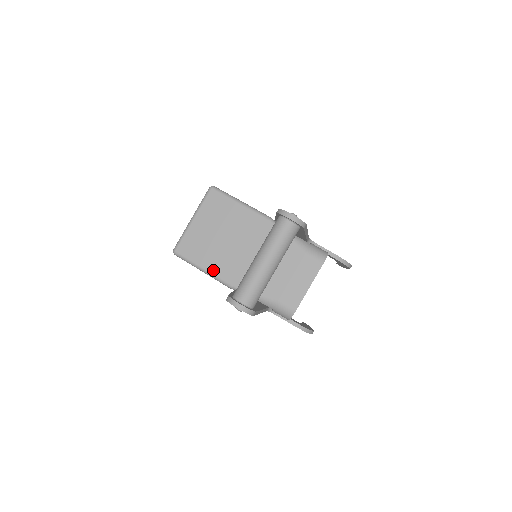
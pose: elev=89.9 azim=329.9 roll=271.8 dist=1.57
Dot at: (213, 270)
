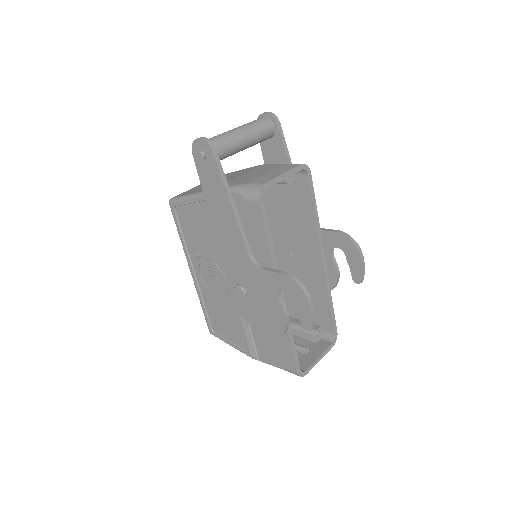
Dot at: (197, 192)
